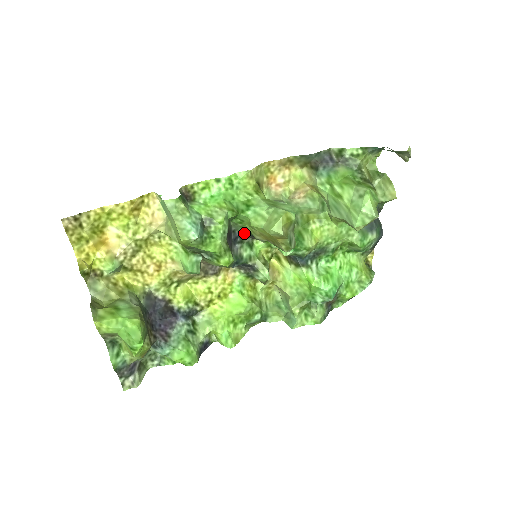
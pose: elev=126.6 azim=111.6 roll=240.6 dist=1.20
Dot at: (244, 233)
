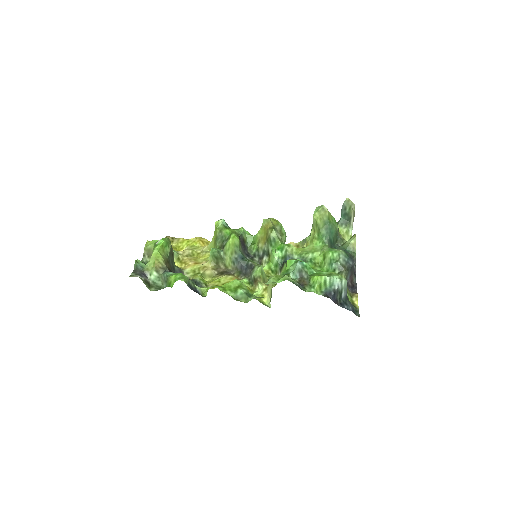
Dot at: (255, 257)
